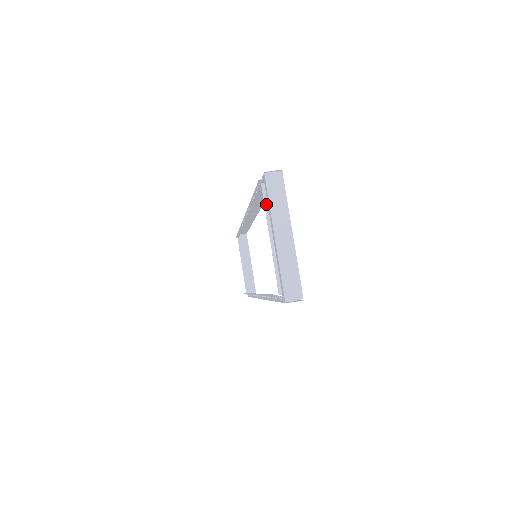
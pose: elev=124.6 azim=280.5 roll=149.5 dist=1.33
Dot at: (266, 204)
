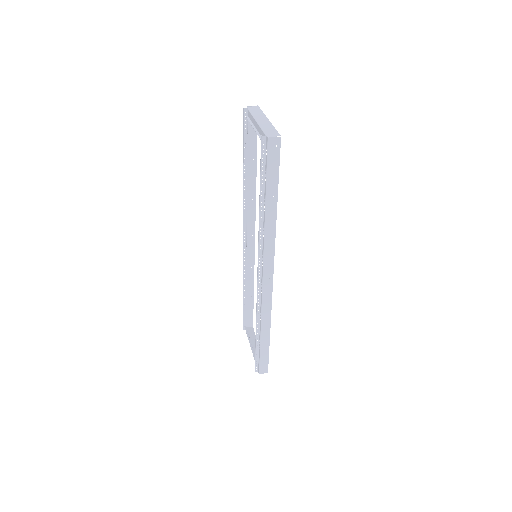
Dot at: (250, 121)
